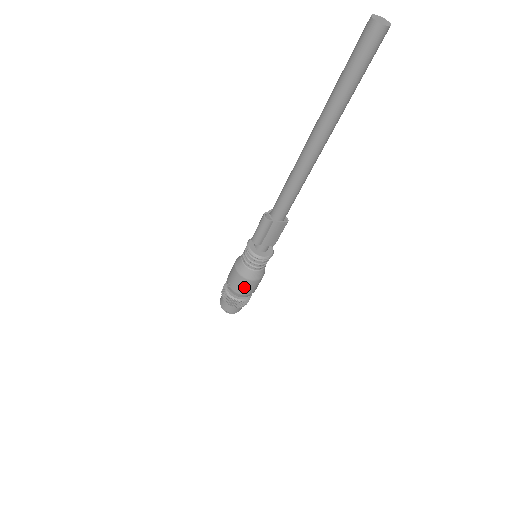
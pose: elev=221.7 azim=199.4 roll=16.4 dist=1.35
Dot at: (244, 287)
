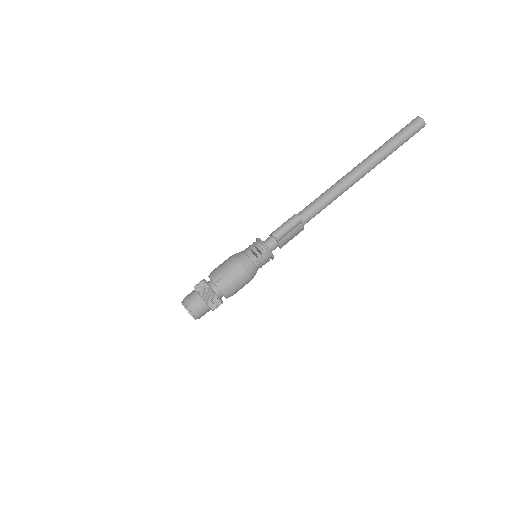
Dot at: (239, 283)
